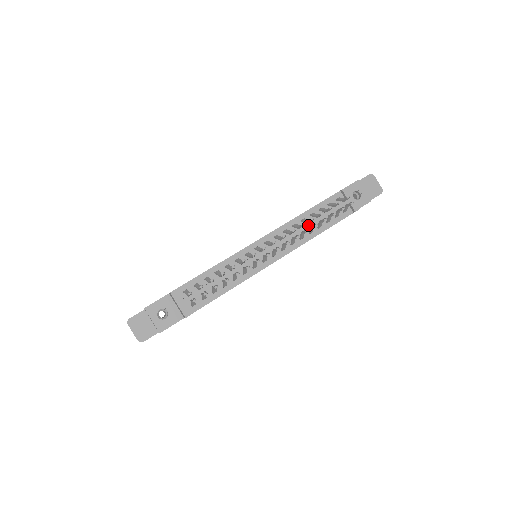
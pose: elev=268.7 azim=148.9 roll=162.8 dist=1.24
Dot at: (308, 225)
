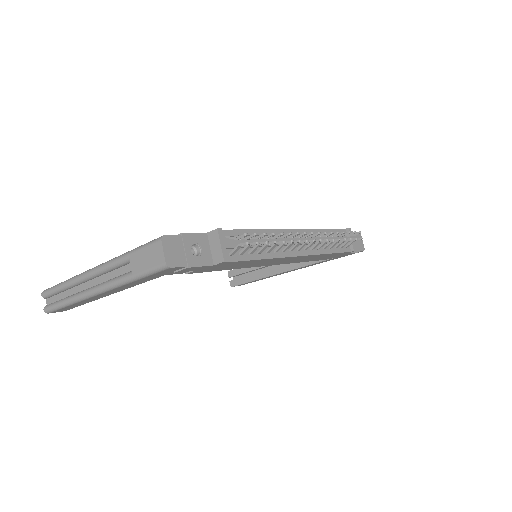
Dot at: occluded
